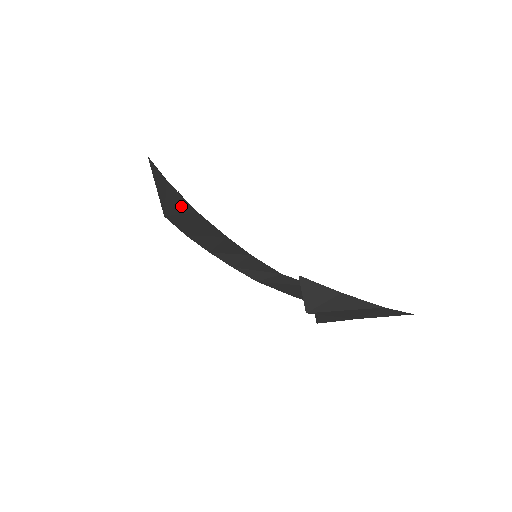
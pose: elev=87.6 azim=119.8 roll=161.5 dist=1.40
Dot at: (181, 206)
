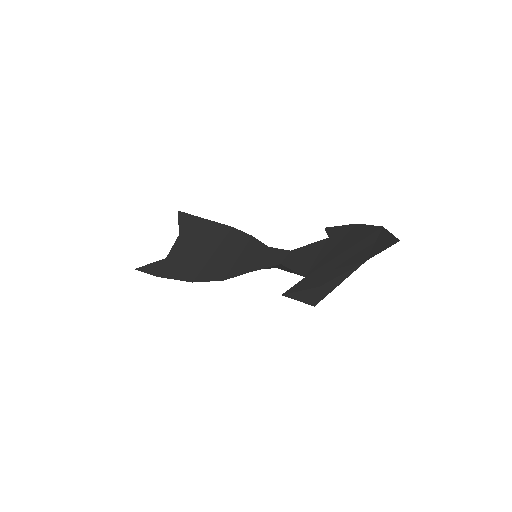
Dot at: occluded
